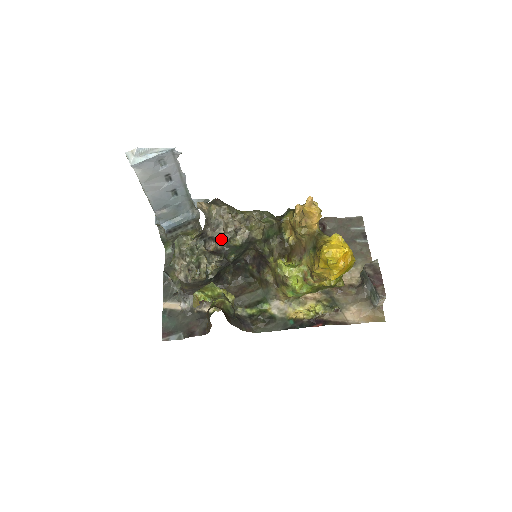
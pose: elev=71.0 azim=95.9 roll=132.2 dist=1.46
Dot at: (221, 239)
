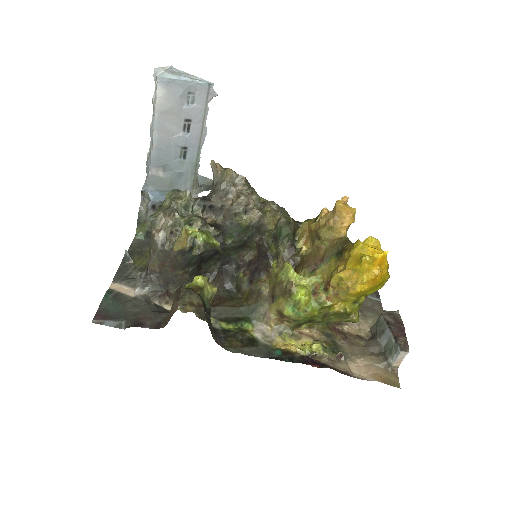
Dot at: (225, 212)
